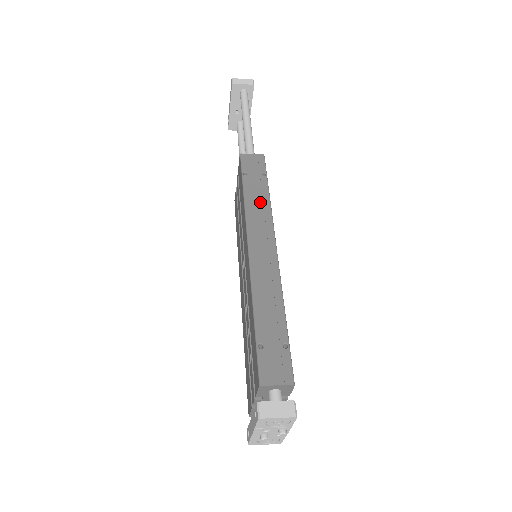
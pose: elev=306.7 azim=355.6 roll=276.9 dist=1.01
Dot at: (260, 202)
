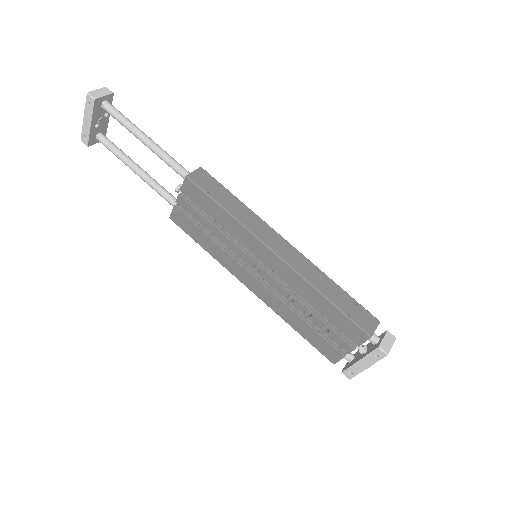
Dot at: (244, 212)
